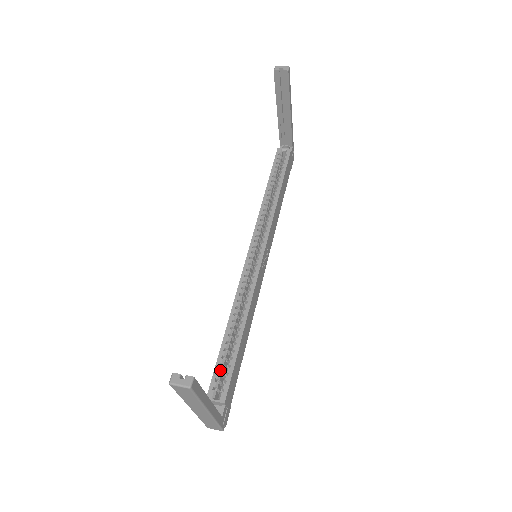
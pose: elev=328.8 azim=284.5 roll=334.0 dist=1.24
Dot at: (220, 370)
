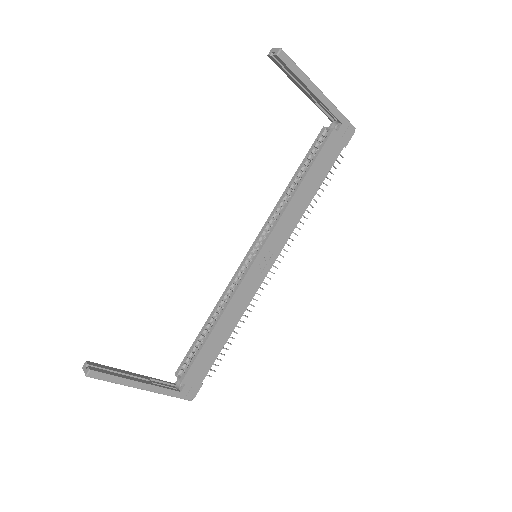
Dot at: (190, 355)
